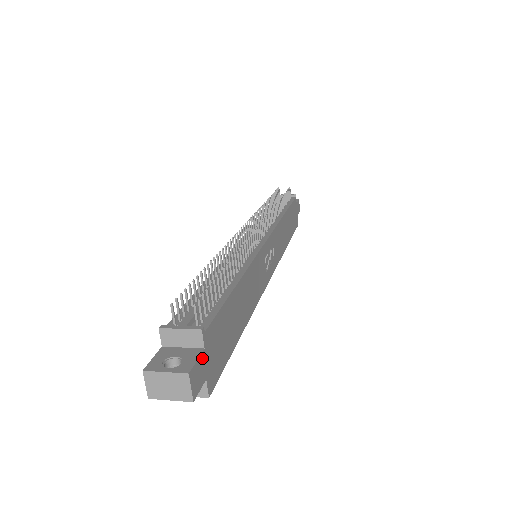
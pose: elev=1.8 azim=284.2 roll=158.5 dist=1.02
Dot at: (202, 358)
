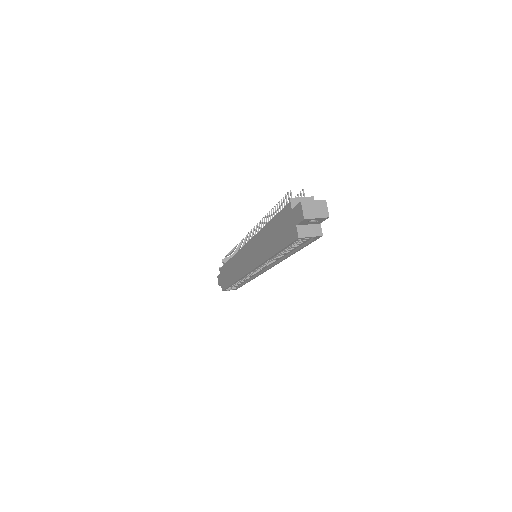
Dot at: occluded
